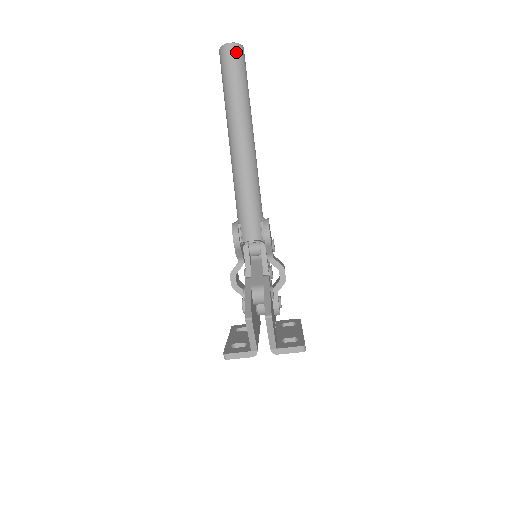
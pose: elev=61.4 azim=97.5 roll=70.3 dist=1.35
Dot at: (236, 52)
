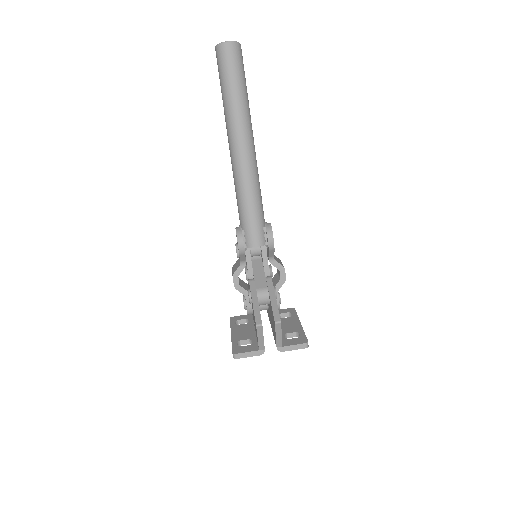
Dot at: (235, 51)
